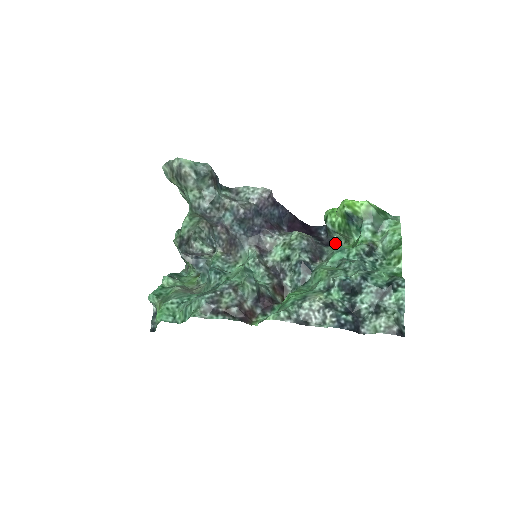
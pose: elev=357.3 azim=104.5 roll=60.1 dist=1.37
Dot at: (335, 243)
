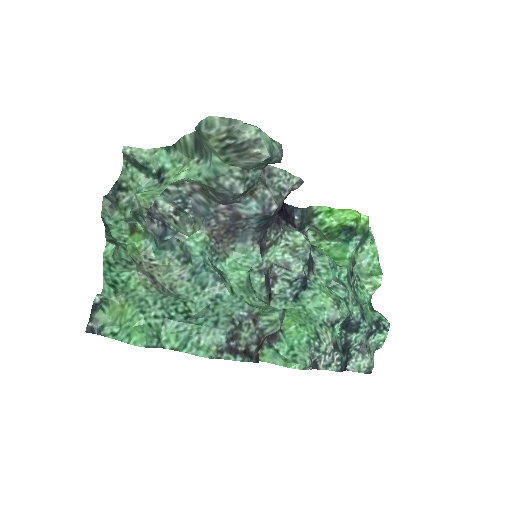
Dot at: (303, 232)
